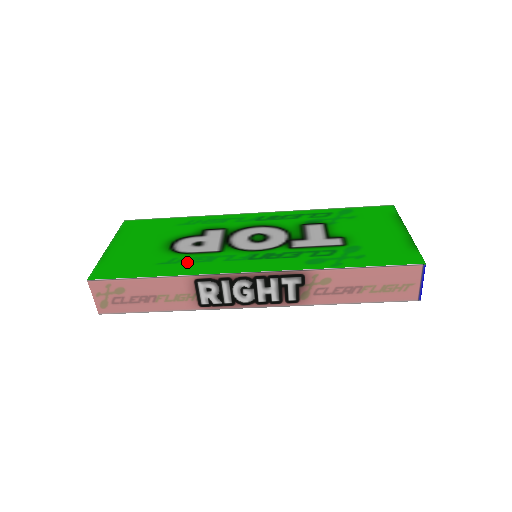
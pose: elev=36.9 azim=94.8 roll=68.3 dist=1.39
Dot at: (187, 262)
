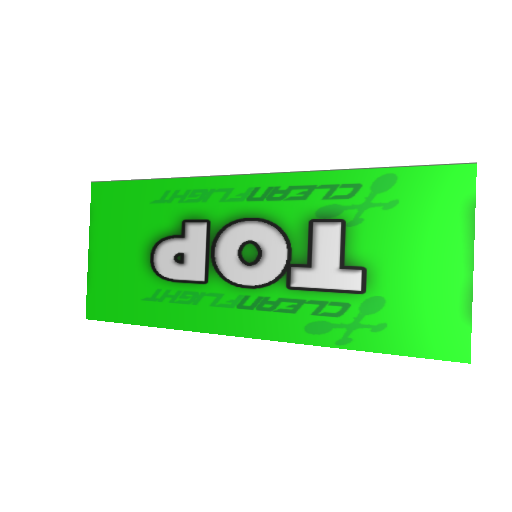
Dot at: (172, 302)
